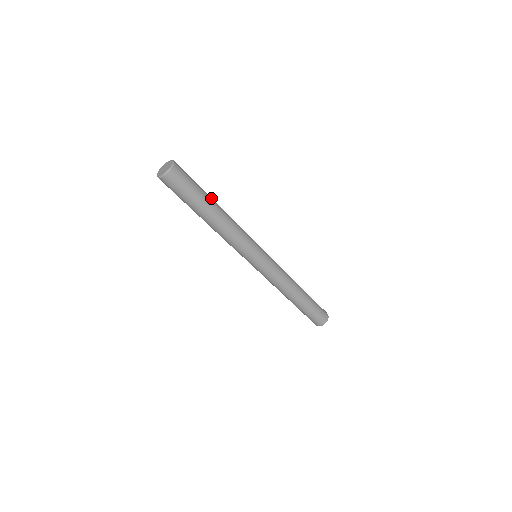
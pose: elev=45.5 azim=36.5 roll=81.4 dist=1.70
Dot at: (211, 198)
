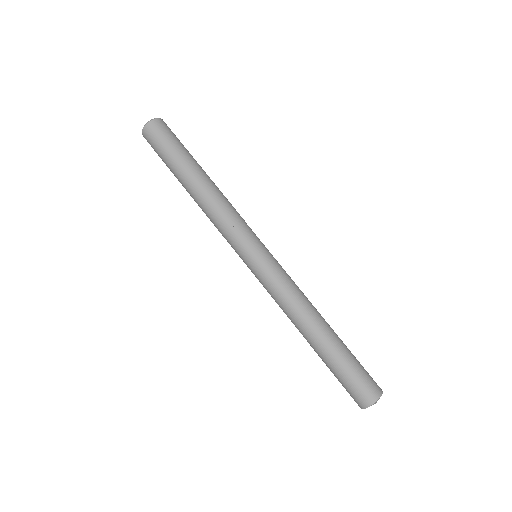
Dot at: occluded
